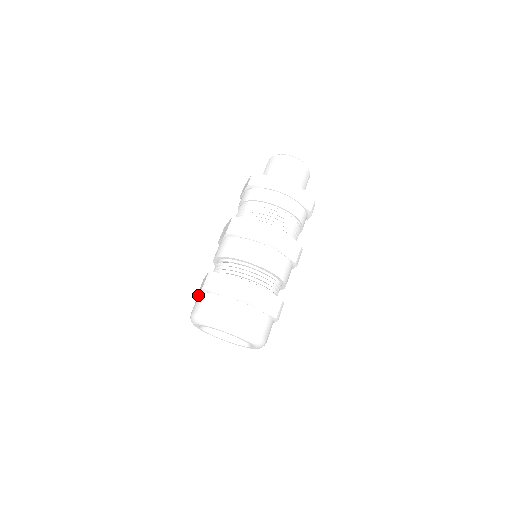
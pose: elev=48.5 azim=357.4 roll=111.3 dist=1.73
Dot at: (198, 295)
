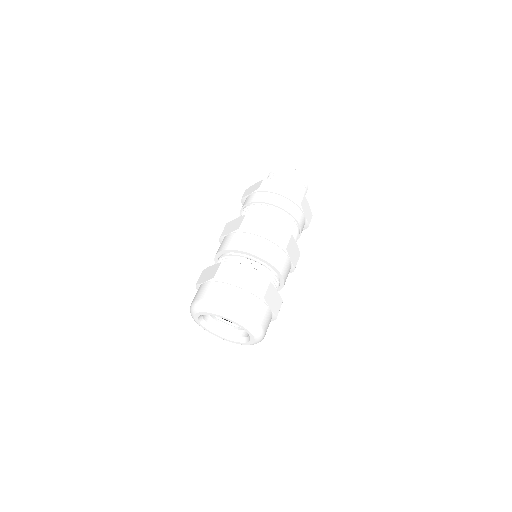
Dot at: (204, 284)
